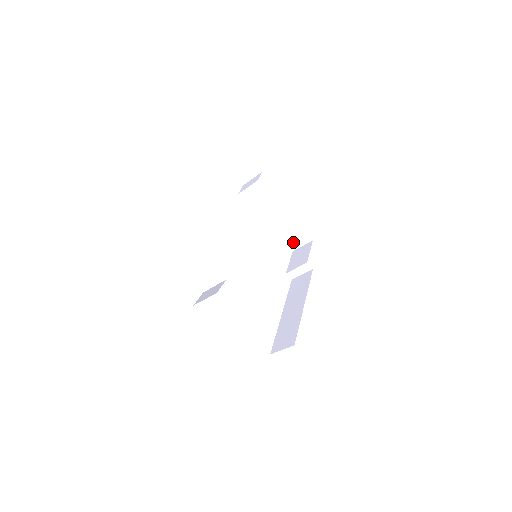
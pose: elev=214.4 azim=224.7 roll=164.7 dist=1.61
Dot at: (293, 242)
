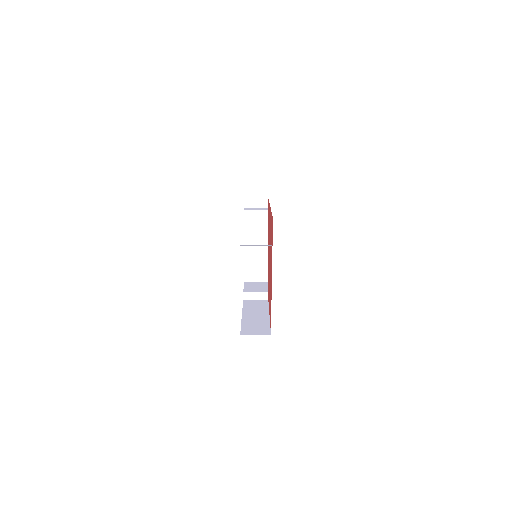
Dot at: (251, 275)
